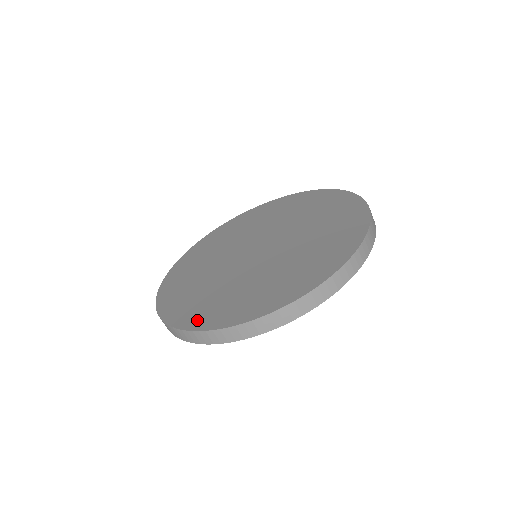
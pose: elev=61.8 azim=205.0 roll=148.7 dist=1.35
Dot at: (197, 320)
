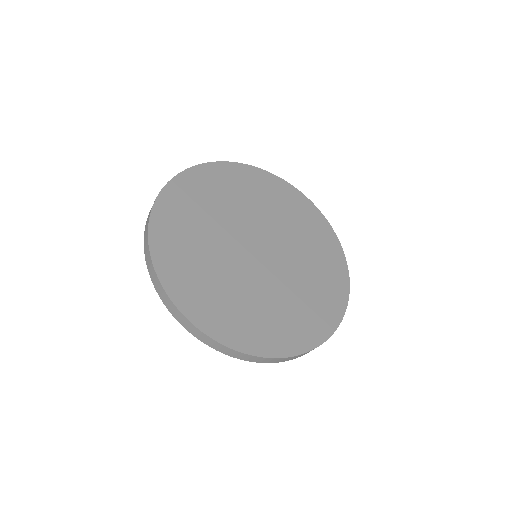
Dot at: (237, 337)
